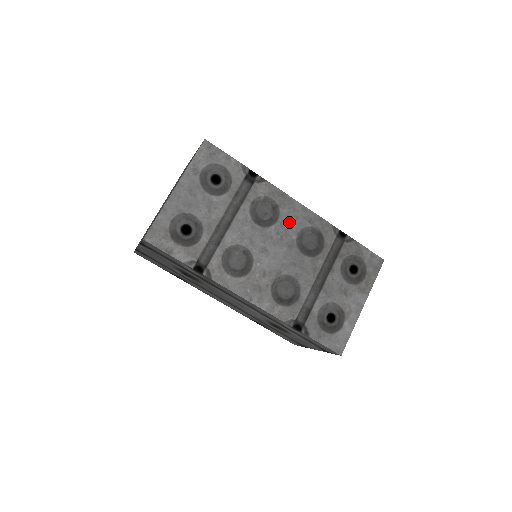
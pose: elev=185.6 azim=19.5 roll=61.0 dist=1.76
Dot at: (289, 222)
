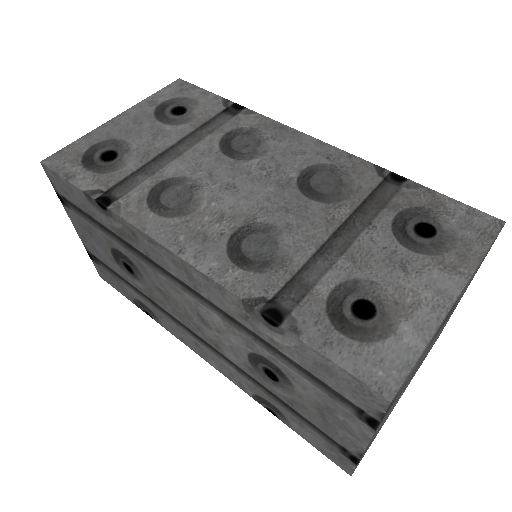
Dot at: (288, 157)
